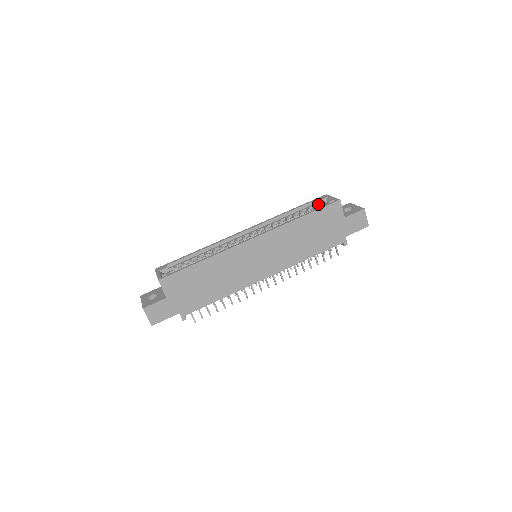
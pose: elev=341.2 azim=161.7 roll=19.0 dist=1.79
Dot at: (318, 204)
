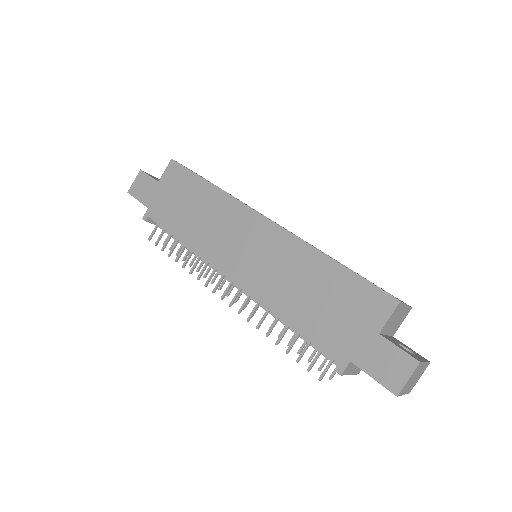
Dot at: occluded
